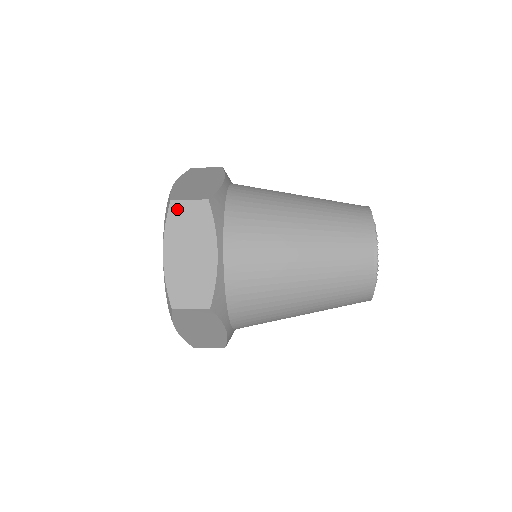
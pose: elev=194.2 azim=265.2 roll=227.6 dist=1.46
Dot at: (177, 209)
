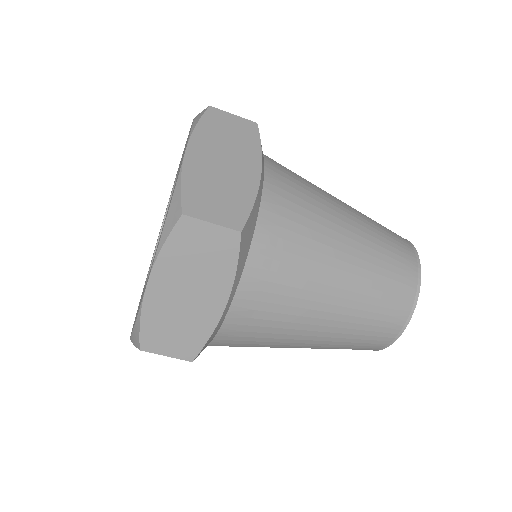
Dot at: (216, 116)
